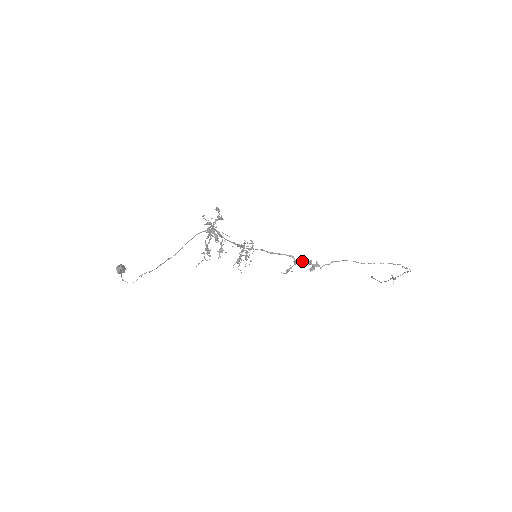
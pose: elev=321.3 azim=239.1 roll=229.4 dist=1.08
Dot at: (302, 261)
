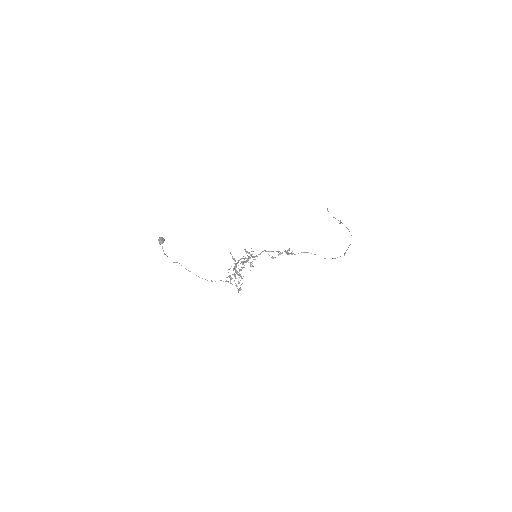
Dot at: occluded
